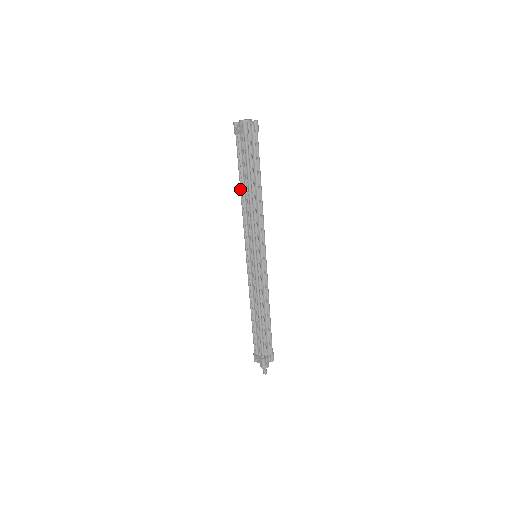
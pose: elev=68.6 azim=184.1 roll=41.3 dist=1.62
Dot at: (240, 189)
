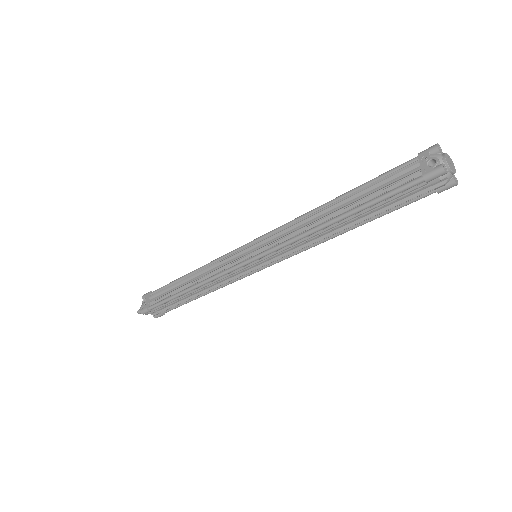
Dot at: (334, 199)
